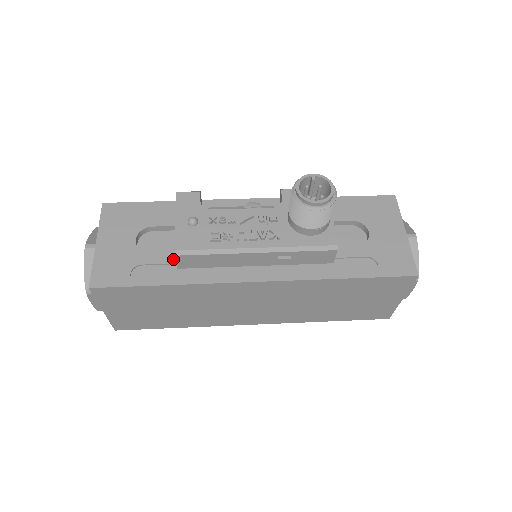
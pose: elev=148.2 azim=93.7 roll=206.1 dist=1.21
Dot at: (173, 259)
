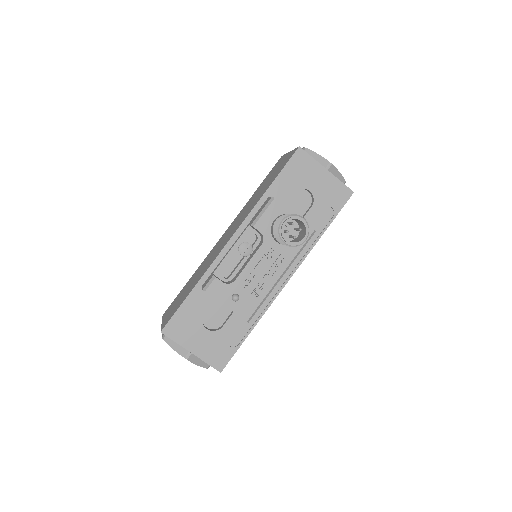
Dot at: (238, 317)
